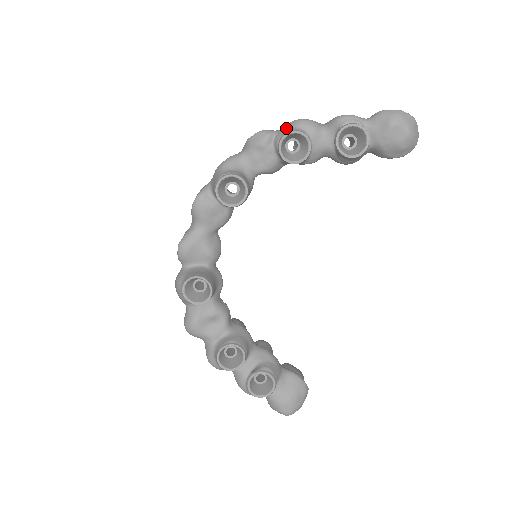
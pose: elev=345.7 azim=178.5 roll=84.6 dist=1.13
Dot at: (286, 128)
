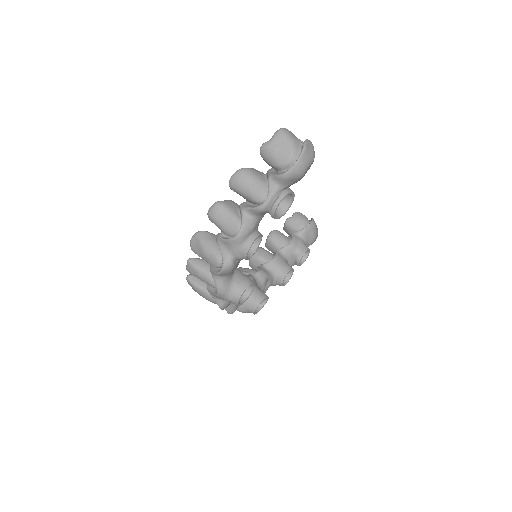
Dot at: (236, 250)
